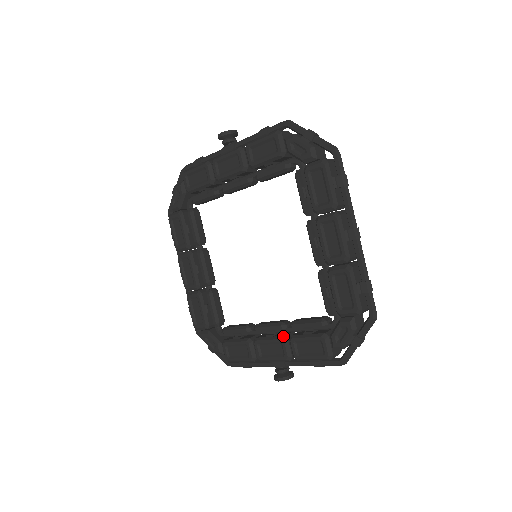
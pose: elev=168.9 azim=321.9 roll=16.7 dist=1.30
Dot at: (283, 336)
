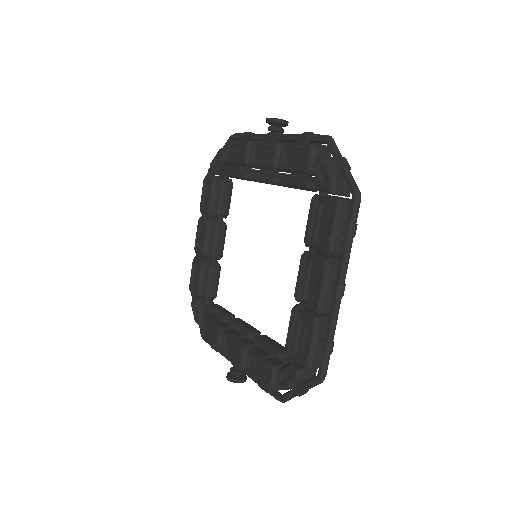
Dot at: (245, 344)
